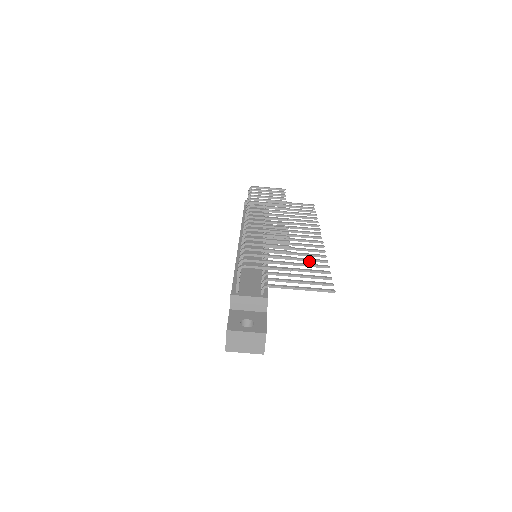
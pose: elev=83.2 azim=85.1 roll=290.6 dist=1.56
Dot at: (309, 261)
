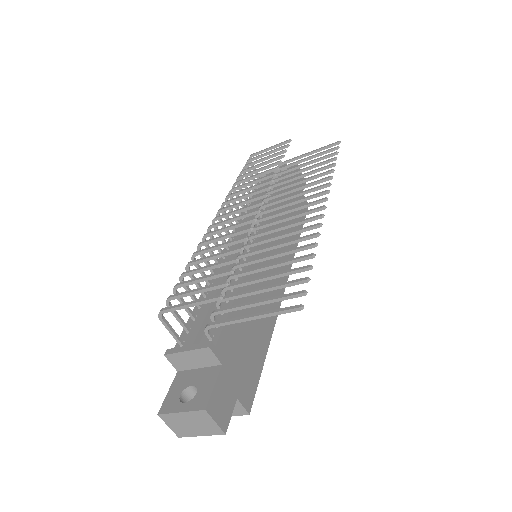
Dot at: (290, 253)
